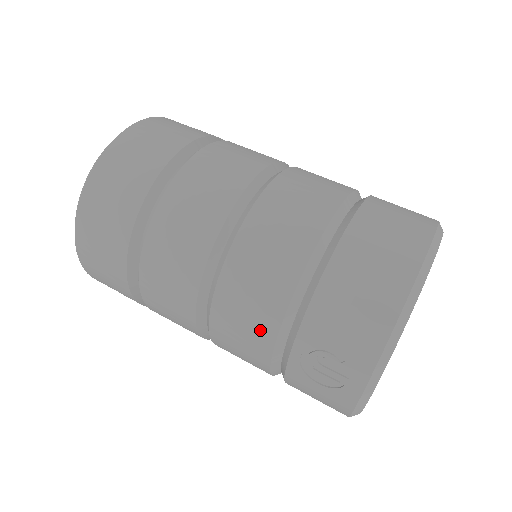
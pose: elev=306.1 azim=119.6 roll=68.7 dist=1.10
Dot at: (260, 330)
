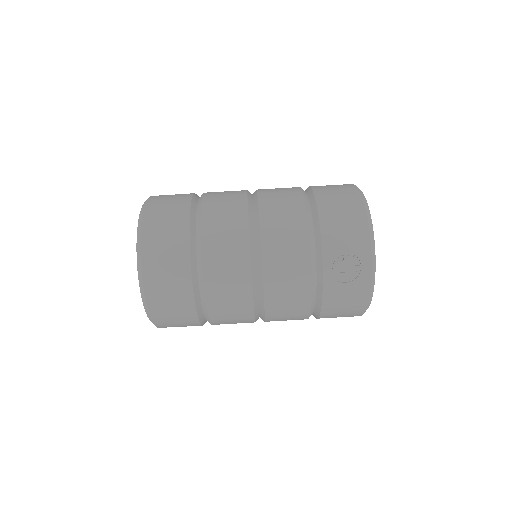
Dot at: (300, 266)
